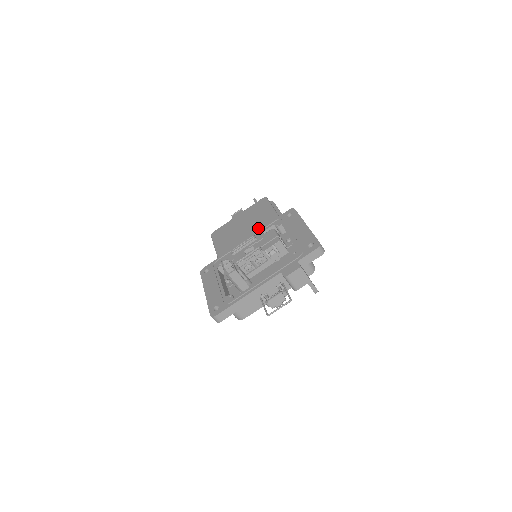
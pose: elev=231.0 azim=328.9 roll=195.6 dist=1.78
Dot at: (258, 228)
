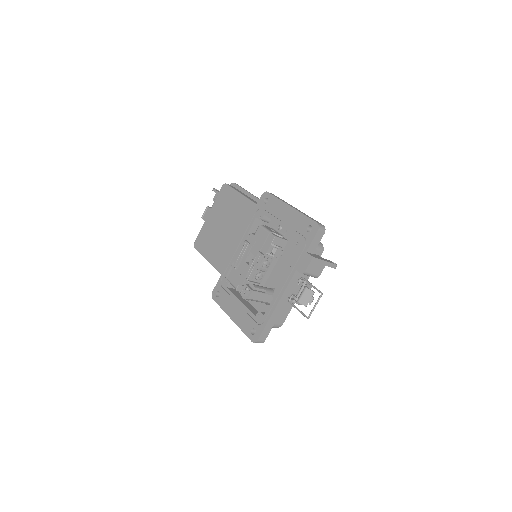
Dot at: (238, 222)
